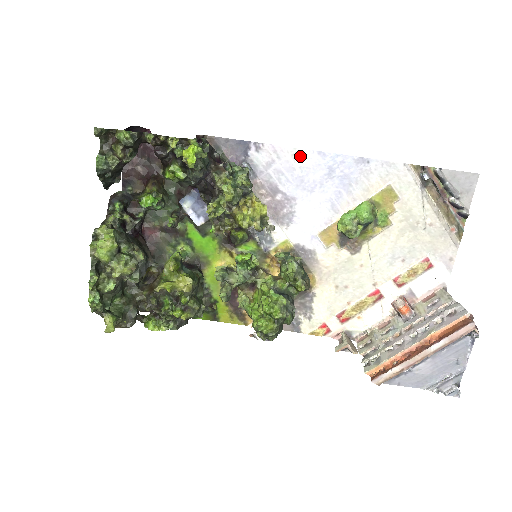
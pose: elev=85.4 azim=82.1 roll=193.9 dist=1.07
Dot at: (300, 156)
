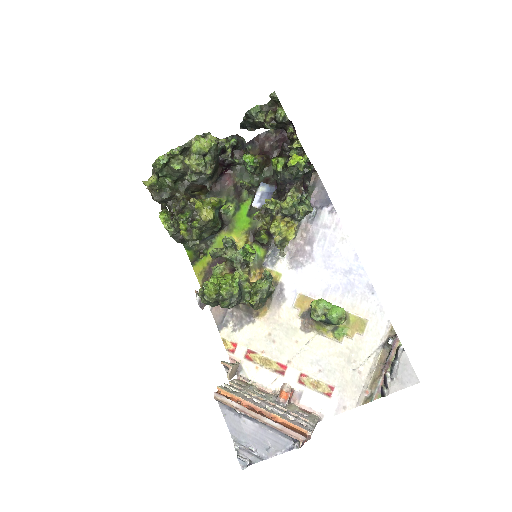
Dot at: (345, 243)
